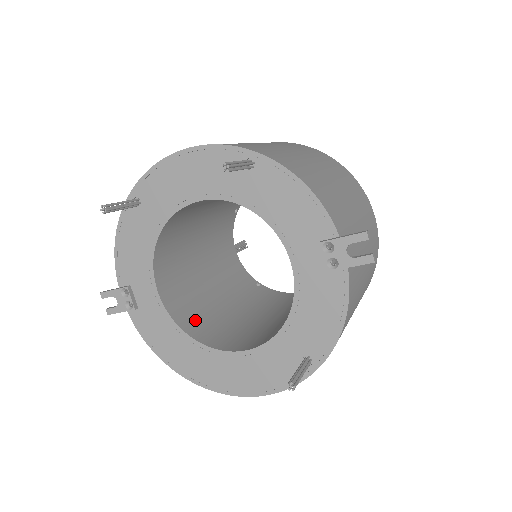
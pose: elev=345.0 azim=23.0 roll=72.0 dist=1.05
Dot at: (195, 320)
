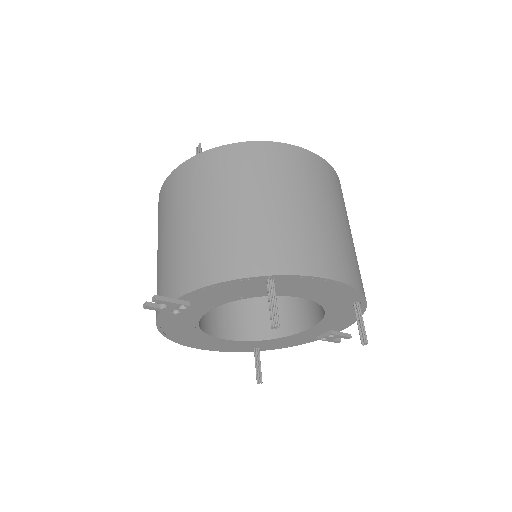
Dot at: occluded
